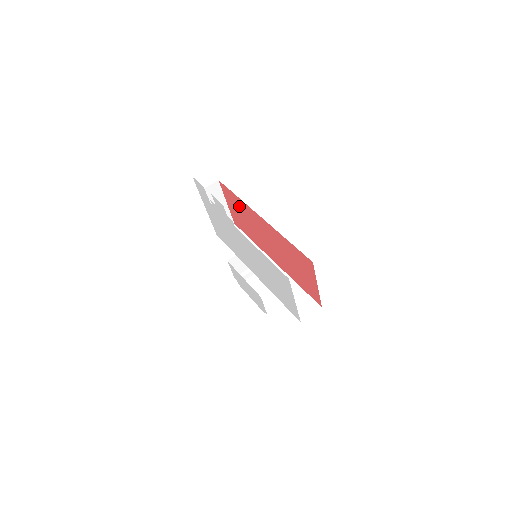
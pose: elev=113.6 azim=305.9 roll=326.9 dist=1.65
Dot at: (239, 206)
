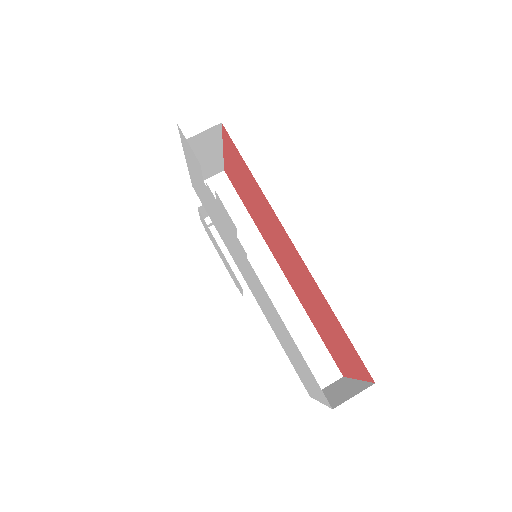
Dot at: (251, 185)
